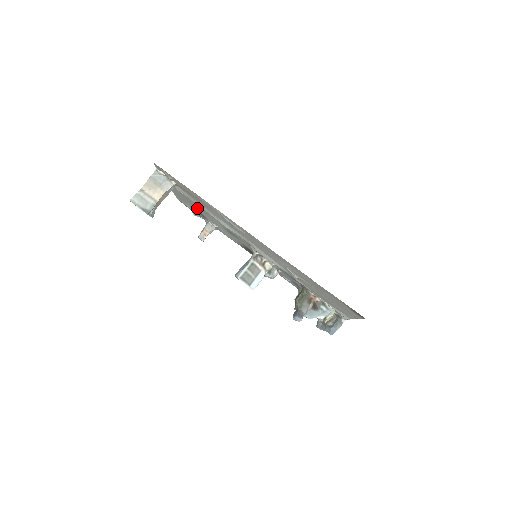
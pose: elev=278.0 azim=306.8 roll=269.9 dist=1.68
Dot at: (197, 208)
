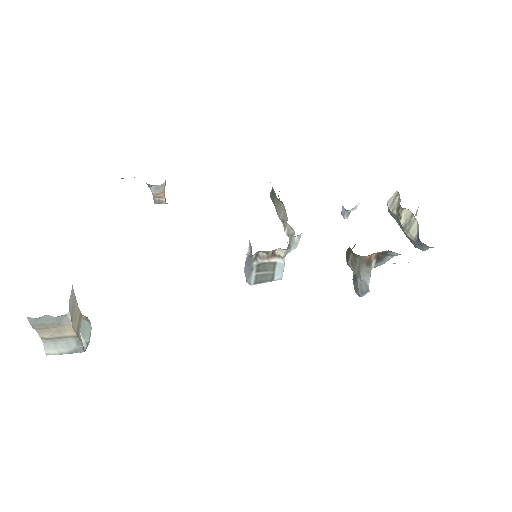
Dot at: occluded
